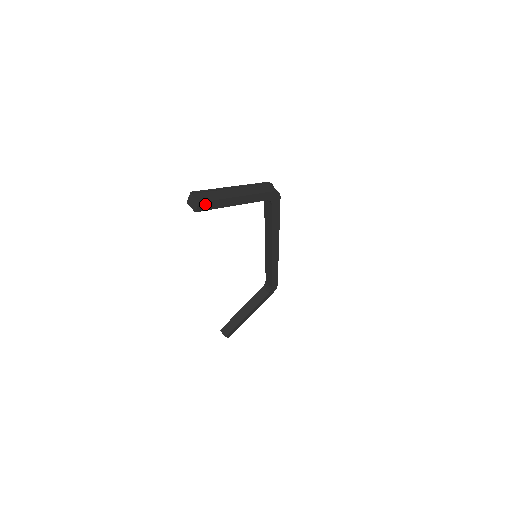
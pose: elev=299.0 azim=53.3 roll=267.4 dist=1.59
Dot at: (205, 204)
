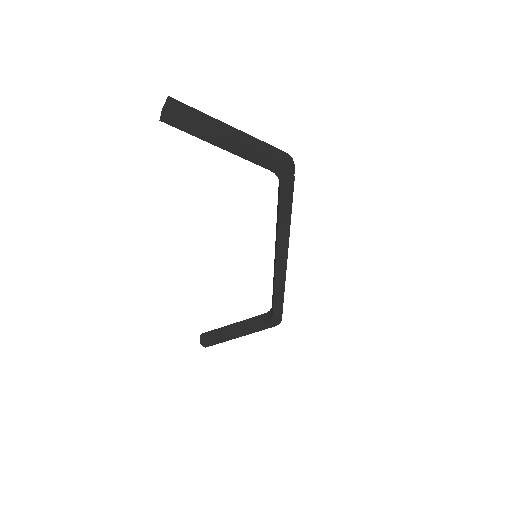
Dot at: (175, 117)
